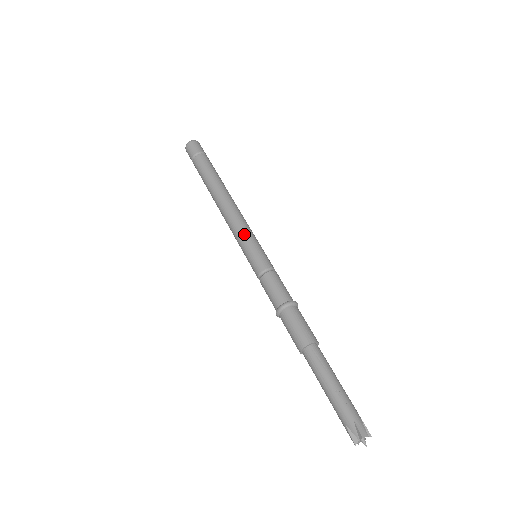
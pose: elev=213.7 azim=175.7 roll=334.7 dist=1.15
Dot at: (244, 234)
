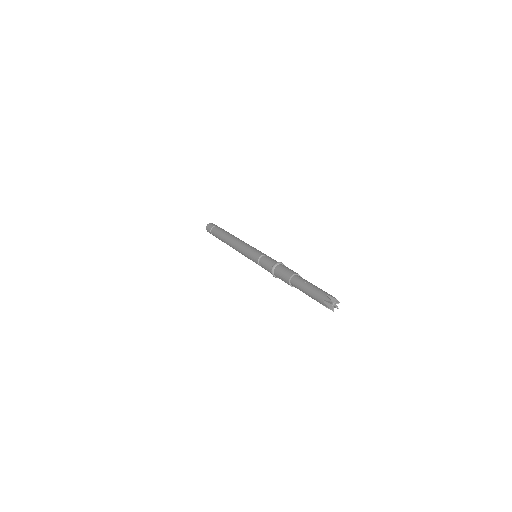
Dot at: (247, 246)
